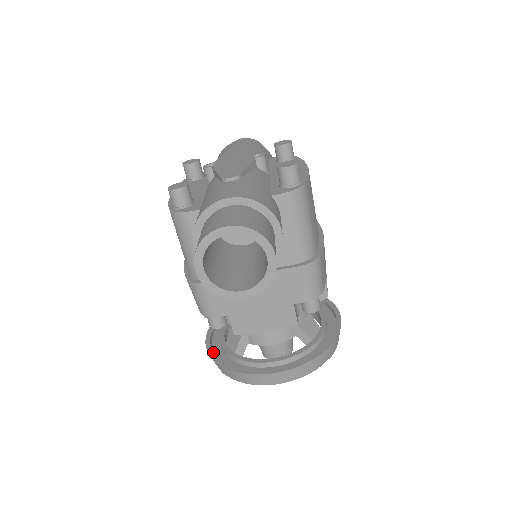
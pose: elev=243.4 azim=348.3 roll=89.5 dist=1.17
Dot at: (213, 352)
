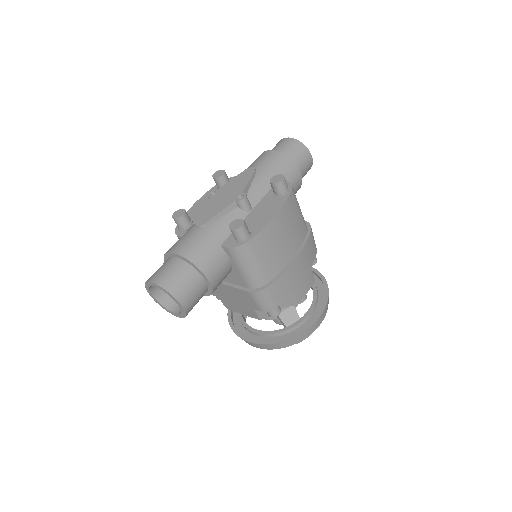
Dot at: occluded
